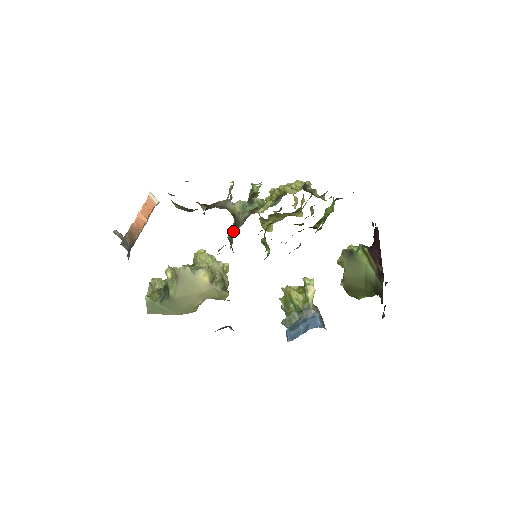
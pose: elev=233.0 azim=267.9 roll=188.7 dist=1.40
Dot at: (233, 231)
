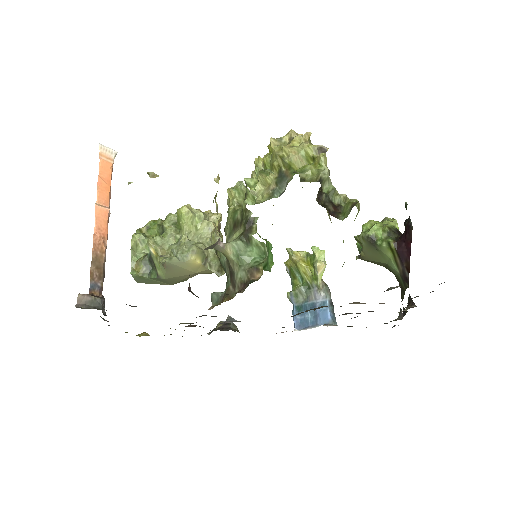
Dot at: (227, 265)
